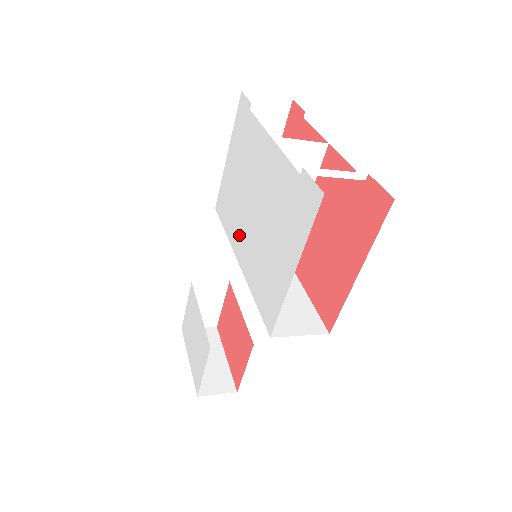
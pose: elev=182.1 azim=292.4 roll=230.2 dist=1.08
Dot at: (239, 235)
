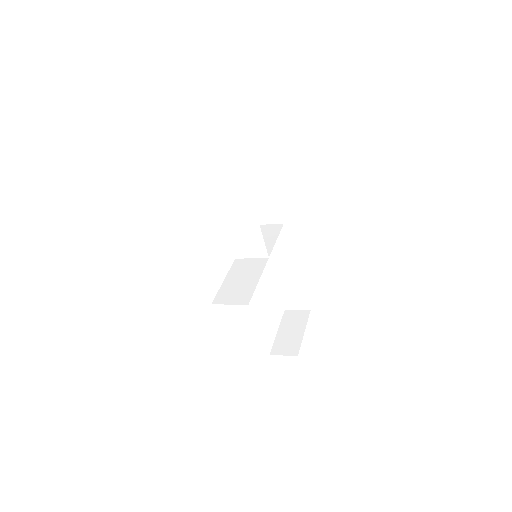
Dot at: occluded
